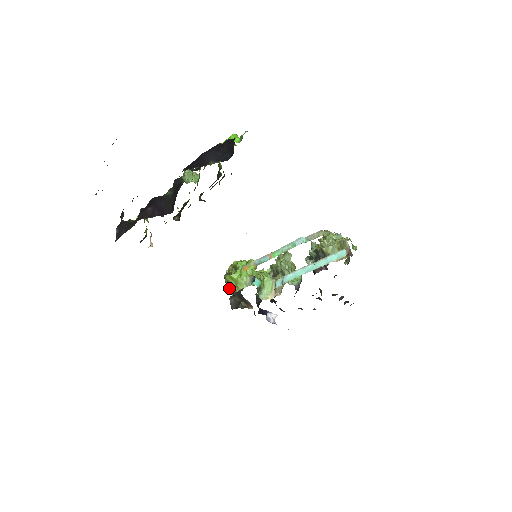
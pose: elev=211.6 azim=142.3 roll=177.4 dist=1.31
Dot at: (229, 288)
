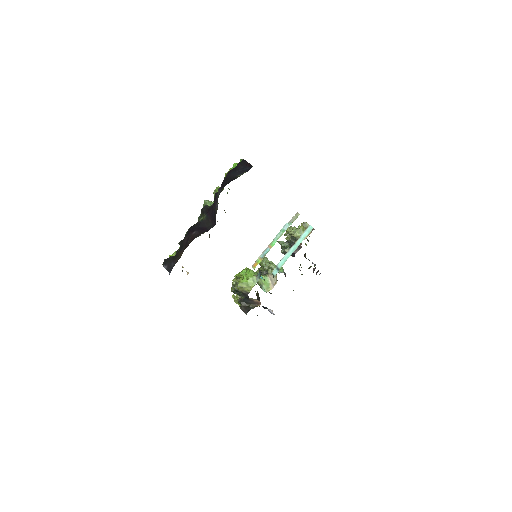
Dot at: (241, 294)
